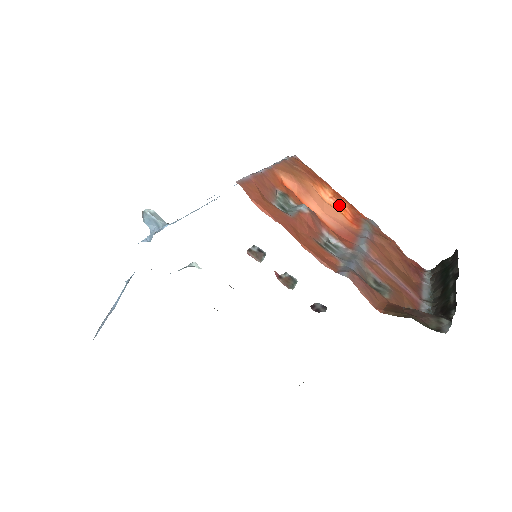
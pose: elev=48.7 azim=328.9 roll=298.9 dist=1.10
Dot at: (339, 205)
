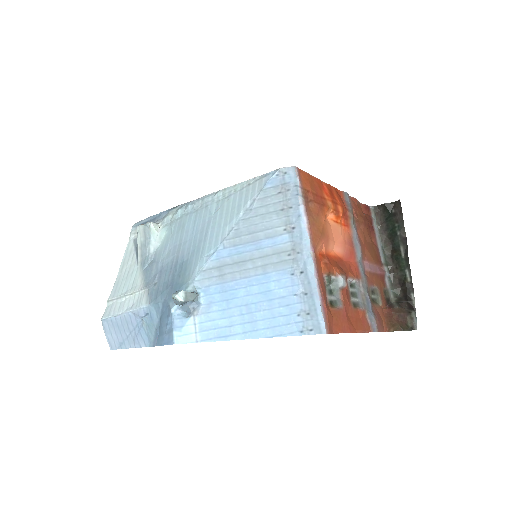
Dot at: (337, 215)
